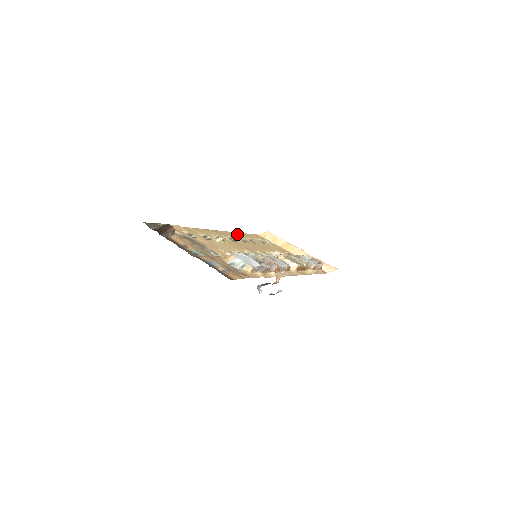
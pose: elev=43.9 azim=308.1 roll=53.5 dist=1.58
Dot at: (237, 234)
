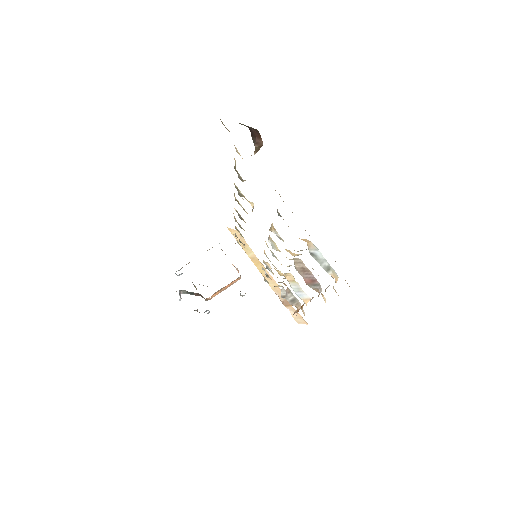
Dot at: occluded
